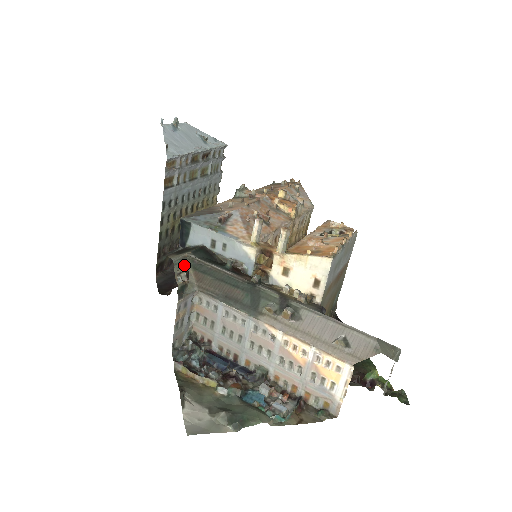
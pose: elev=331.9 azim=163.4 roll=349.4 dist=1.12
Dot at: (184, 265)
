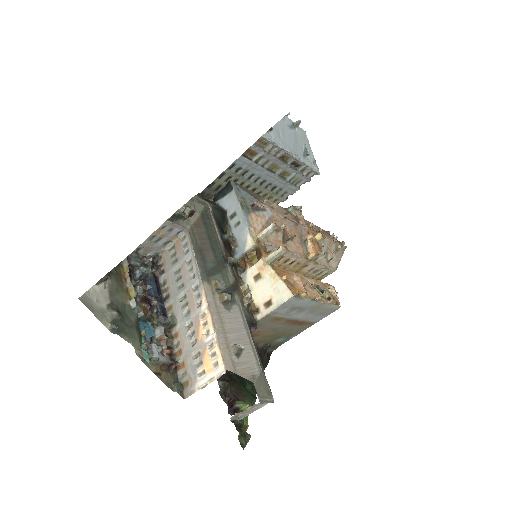
Dot at: (198, 207)
